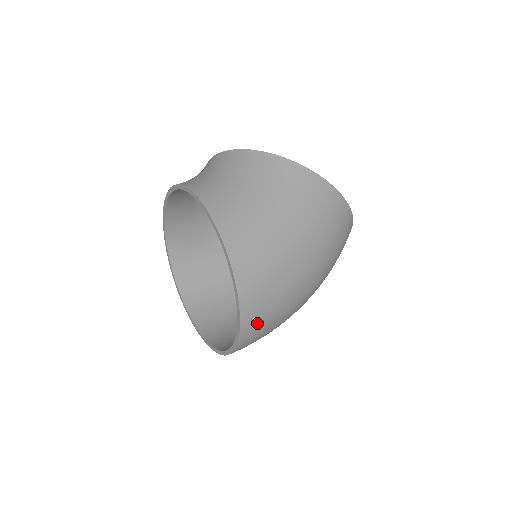
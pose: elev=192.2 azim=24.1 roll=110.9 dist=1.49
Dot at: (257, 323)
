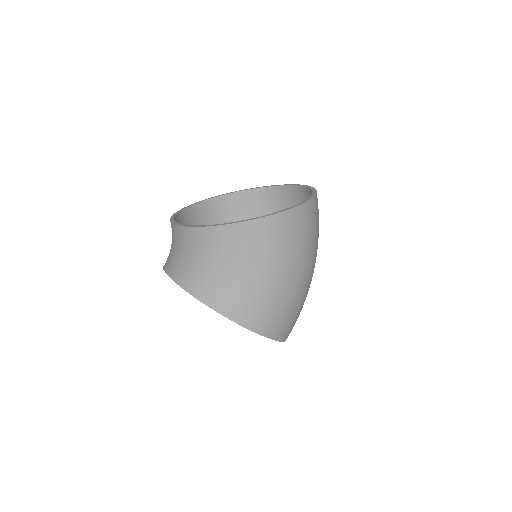
Dot at: occluded
